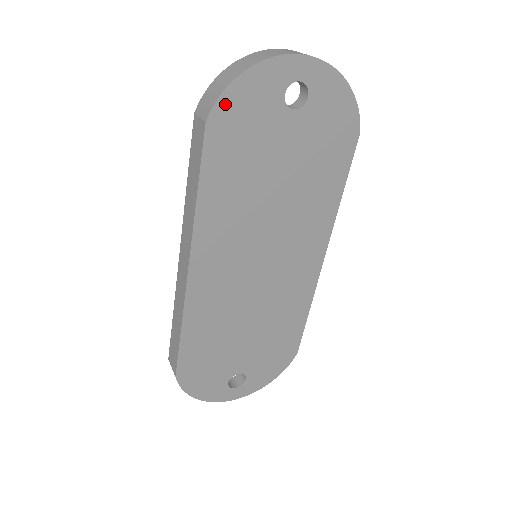
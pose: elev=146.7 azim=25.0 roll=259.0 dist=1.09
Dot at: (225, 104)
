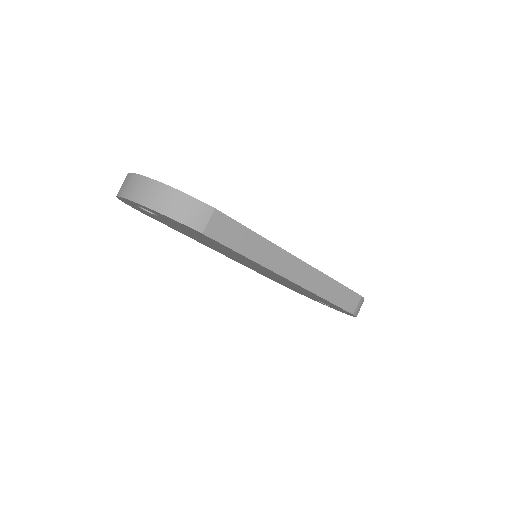
Dot at: (134, 208)
